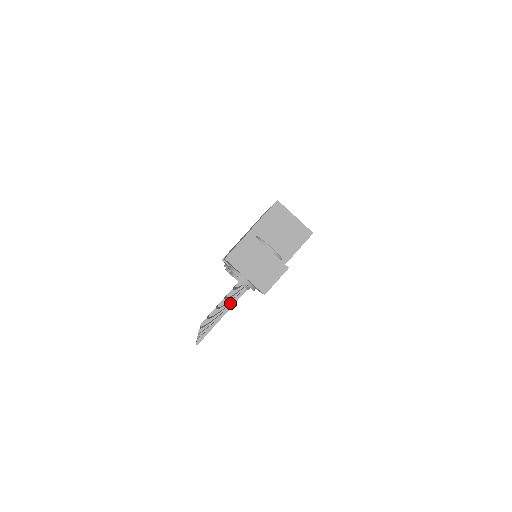
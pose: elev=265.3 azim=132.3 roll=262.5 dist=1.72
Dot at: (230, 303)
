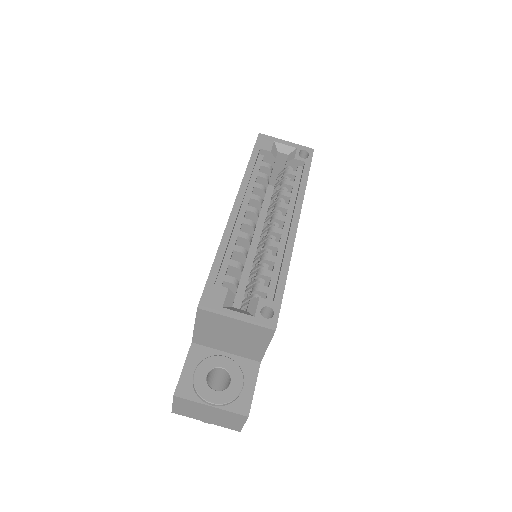
Dot at: occluded
